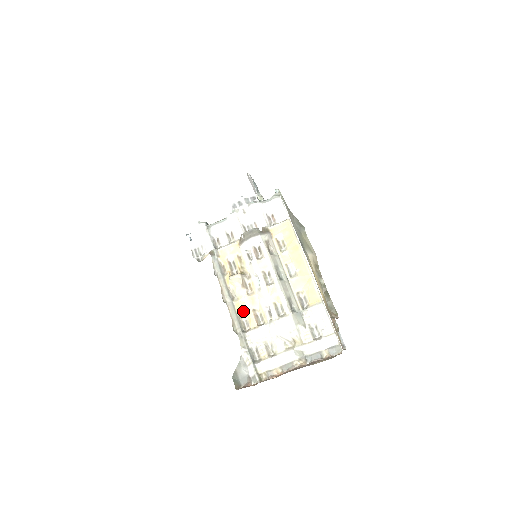
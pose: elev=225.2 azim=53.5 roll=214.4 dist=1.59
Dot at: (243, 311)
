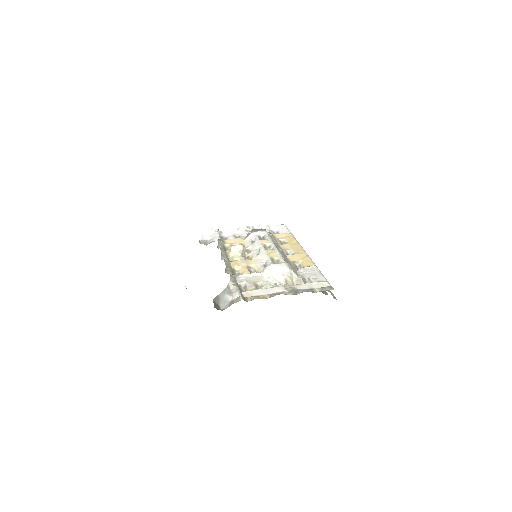
Dot at: (238, 267)
